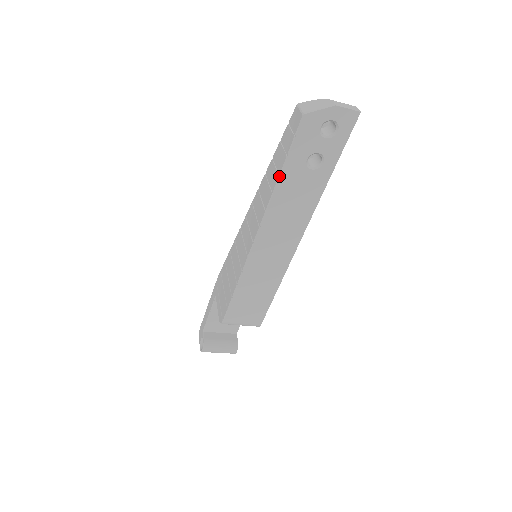
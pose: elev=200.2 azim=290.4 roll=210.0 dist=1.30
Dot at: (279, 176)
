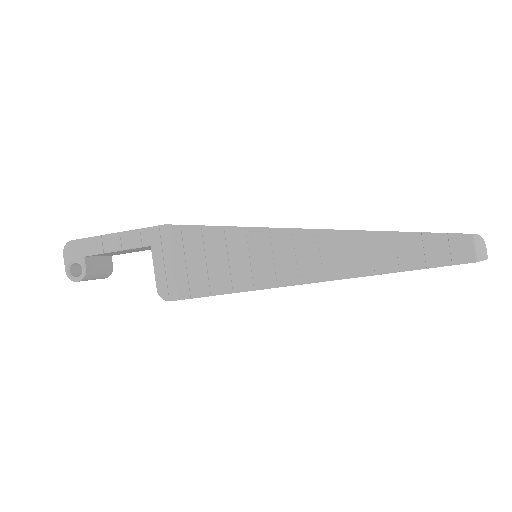
Dot at: occluded
